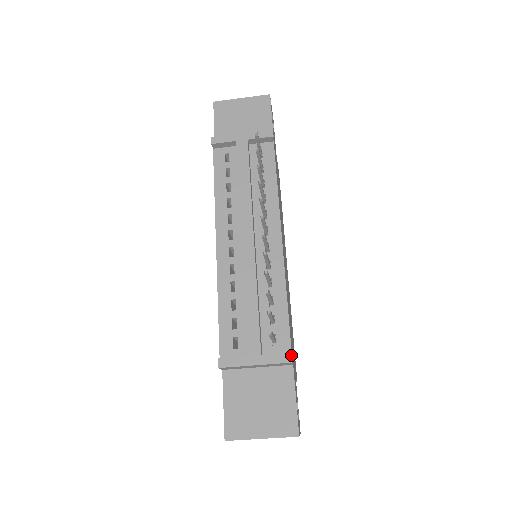
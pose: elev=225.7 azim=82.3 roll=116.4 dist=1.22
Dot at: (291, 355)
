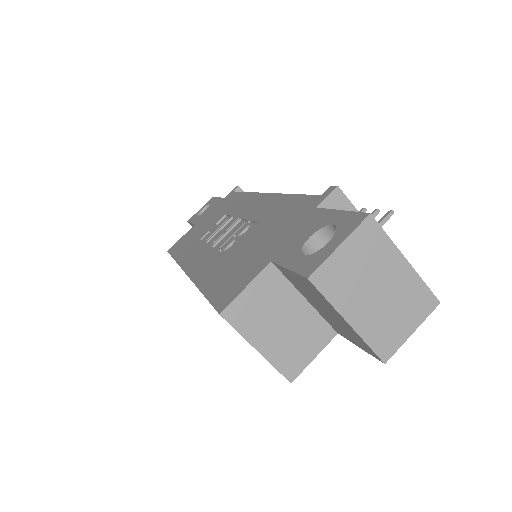
Dot at: occluded
